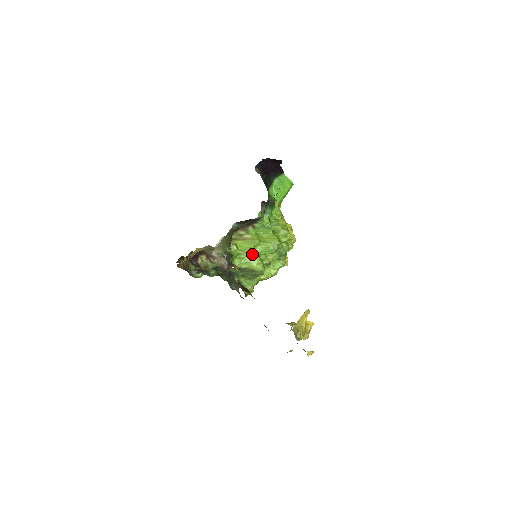
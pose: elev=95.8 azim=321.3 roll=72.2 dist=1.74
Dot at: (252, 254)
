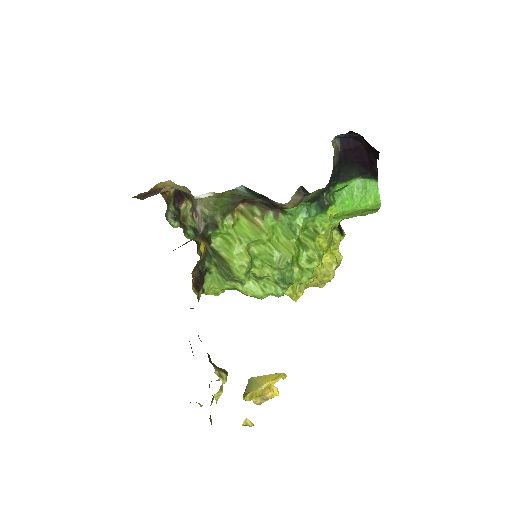
Dot at: (245, 247)
